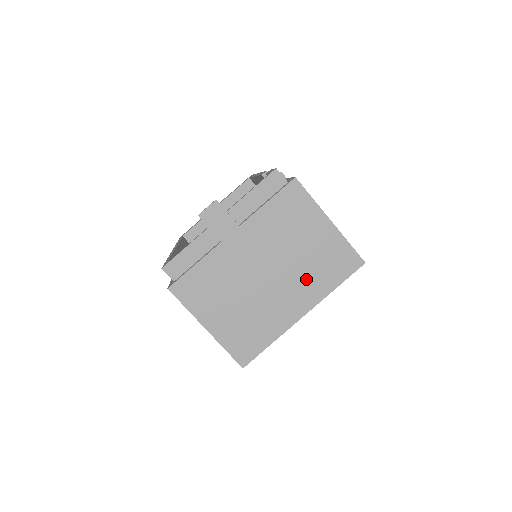
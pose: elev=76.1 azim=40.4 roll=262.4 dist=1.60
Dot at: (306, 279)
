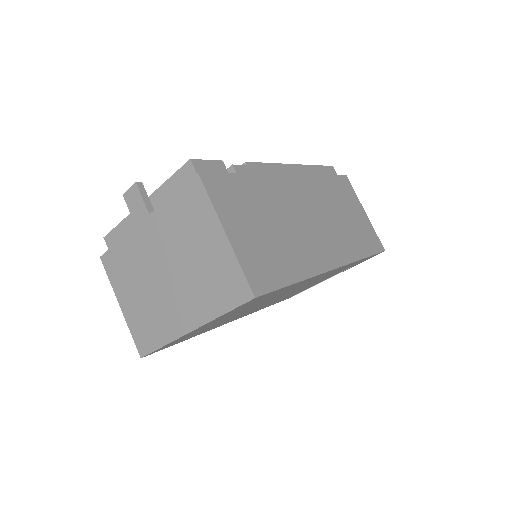
Dot at: (197, 292)
